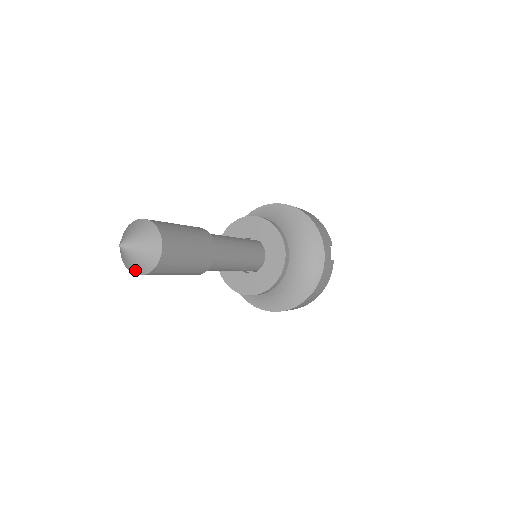
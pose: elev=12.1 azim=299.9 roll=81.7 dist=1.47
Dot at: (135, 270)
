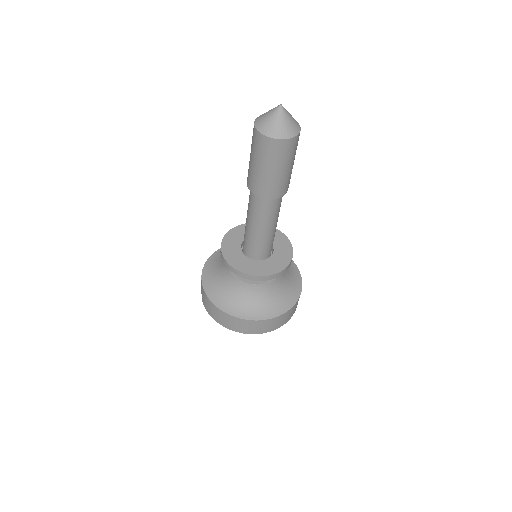
Dot at: (277, 133)
